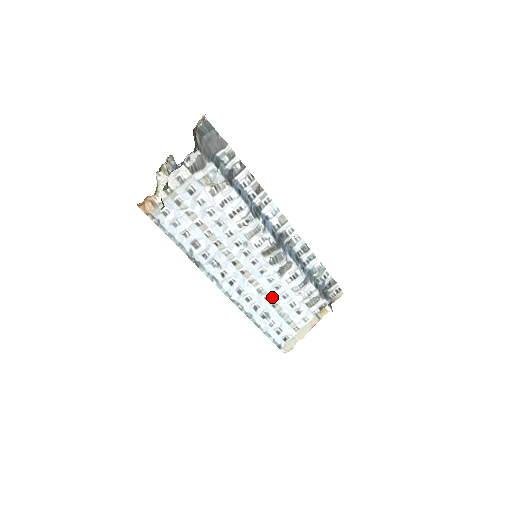
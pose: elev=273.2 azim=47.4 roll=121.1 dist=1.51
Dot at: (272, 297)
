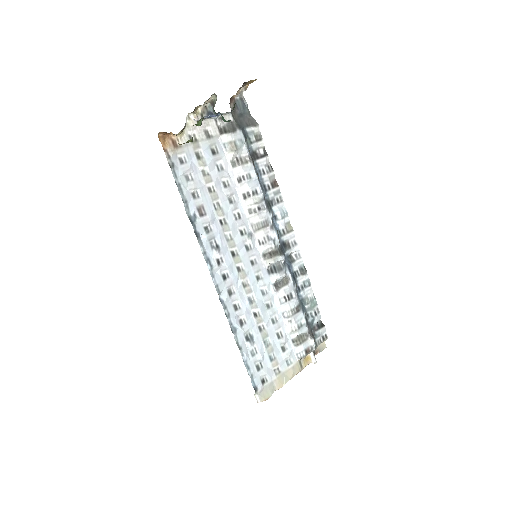
Dot at: (261, 315)
